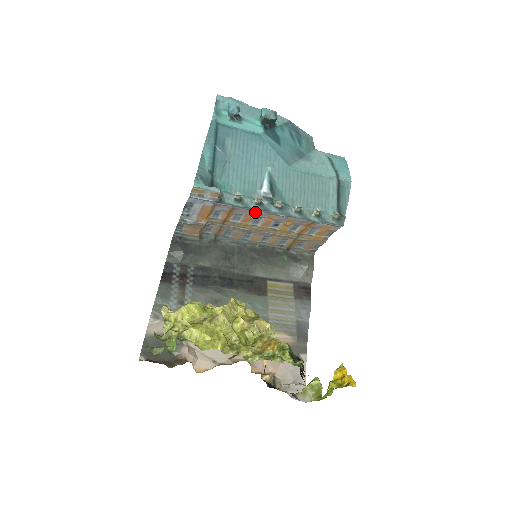
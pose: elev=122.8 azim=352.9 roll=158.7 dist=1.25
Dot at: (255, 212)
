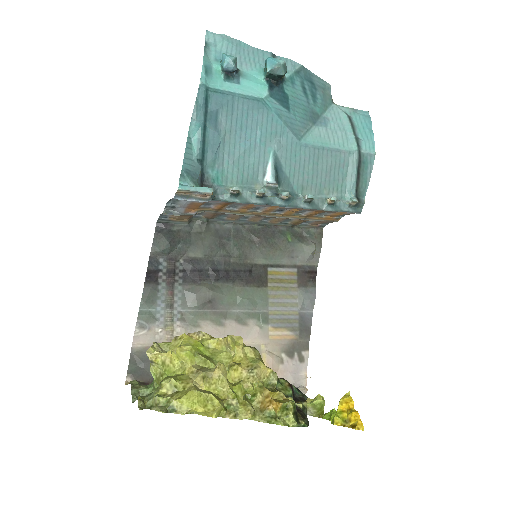
Dot at: occluded
